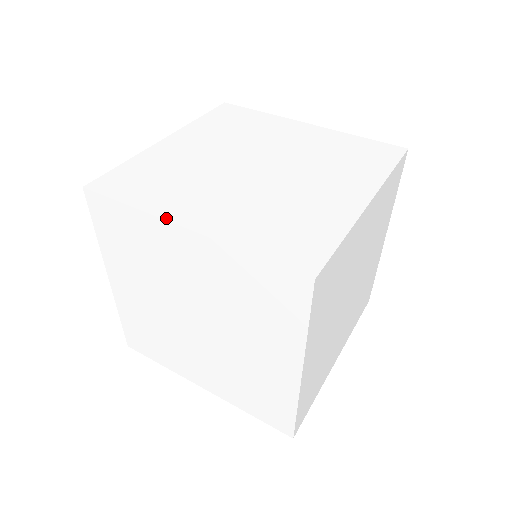
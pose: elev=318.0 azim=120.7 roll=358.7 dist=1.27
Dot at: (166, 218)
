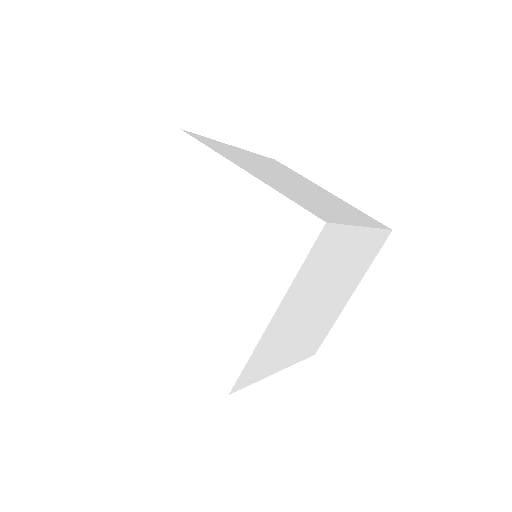
Dot at: (234, 163)
